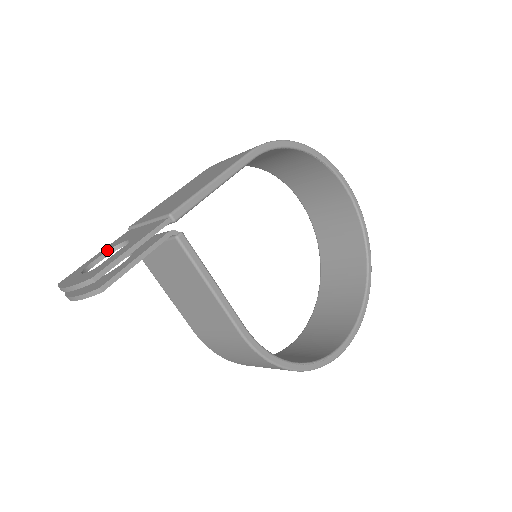
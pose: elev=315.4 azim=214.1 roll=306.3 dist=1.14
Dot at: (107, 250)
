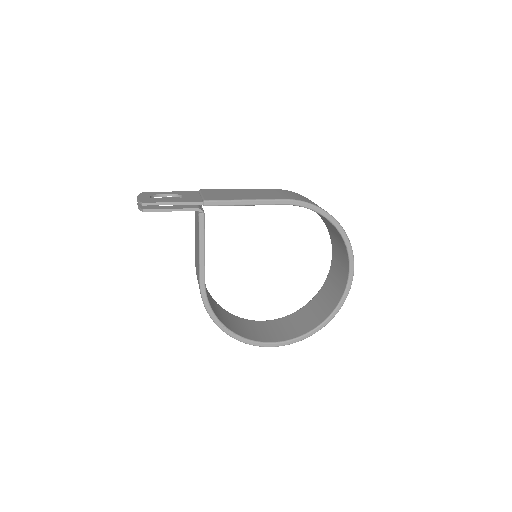
Dot at: (175, 194)
